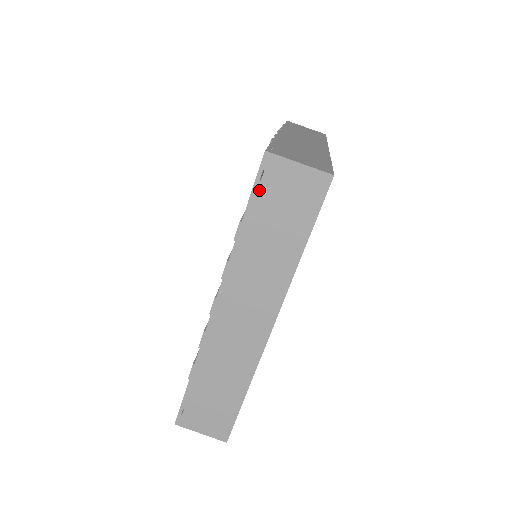
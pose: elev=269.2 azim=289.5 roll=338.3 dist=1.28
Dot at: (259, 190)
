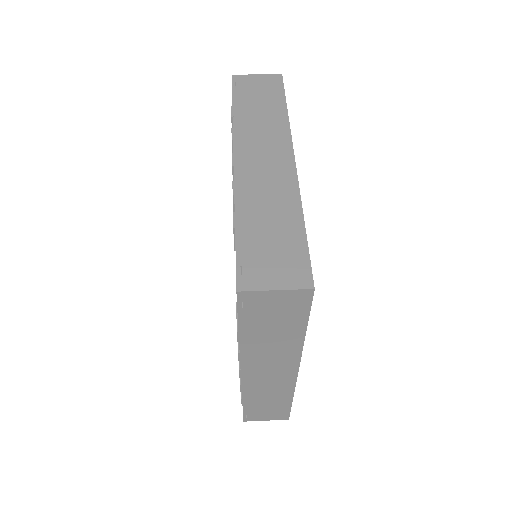
Dot at: (237, 90)
